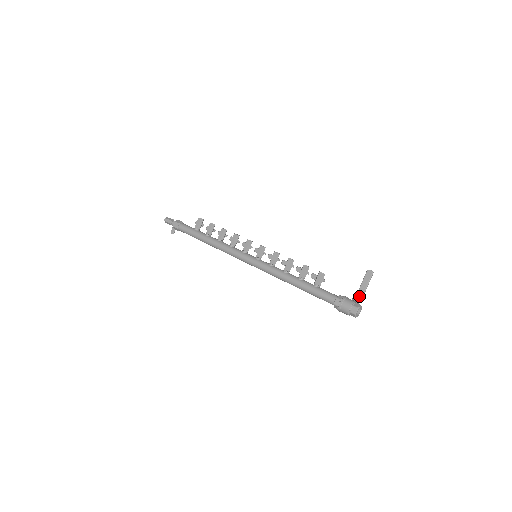
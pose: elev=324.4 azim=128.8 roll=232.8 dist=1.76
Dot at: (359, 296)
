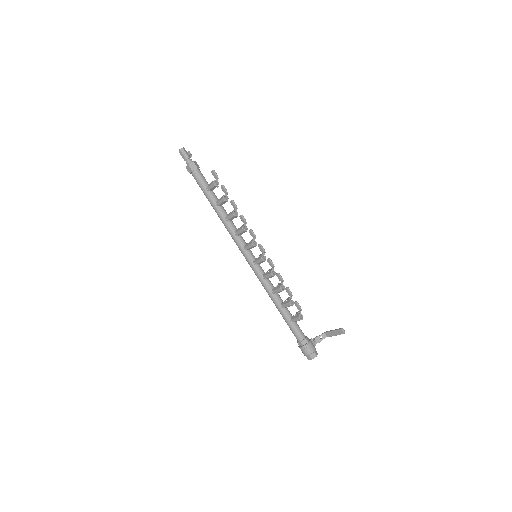
Dot at: (325, 335)
